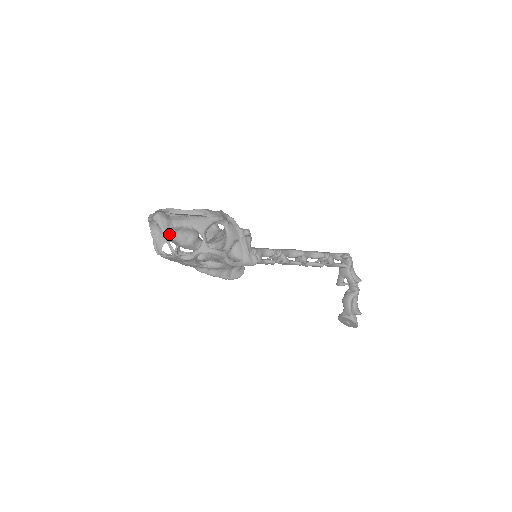
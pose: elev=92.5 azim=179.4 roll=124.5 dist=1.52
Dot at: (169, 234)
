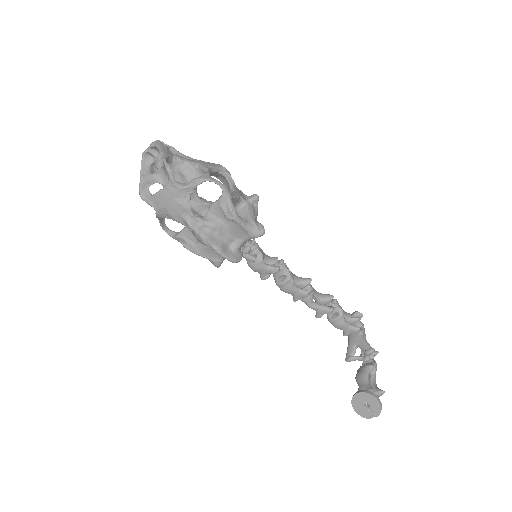
Dot at: (167, 156)
